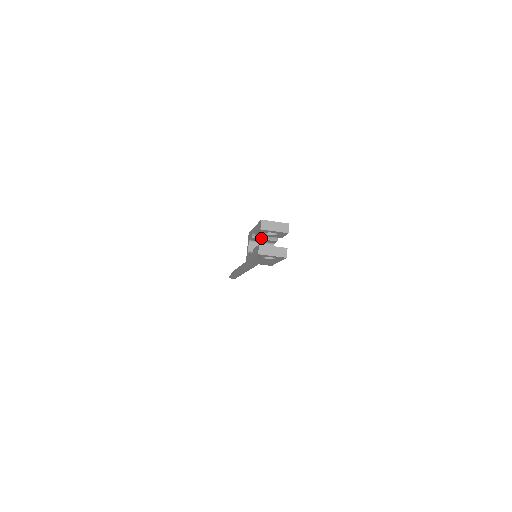
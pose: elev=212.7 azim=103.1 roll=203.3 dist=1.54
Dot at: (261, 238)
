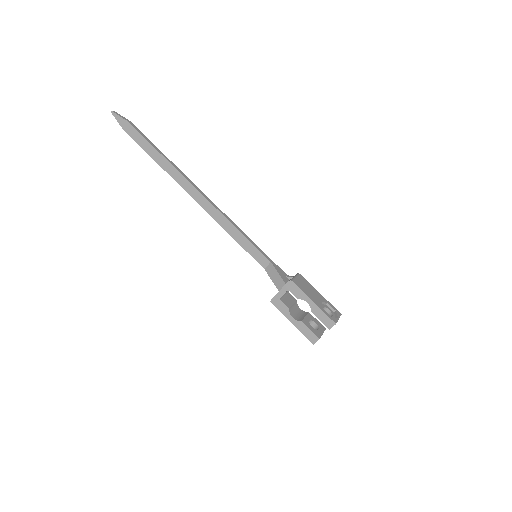
Dot at: occluded
